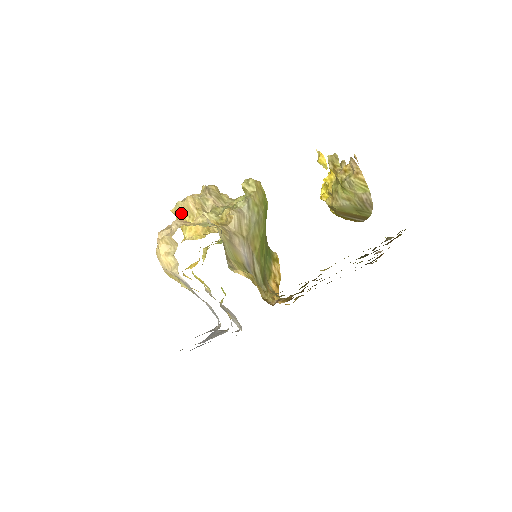
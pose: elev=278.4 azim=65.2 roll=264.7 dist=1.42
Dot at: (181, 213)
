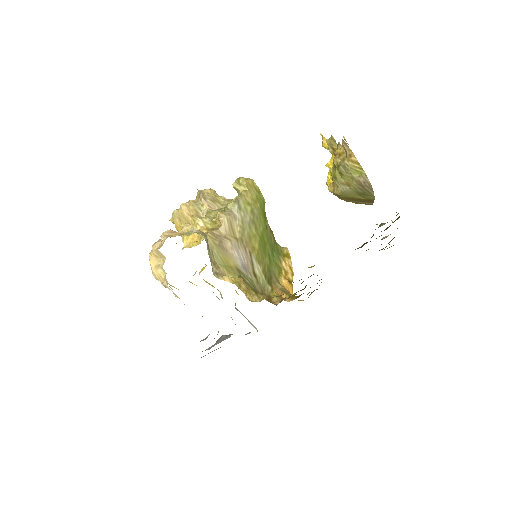
Dot at: (178, 222)
